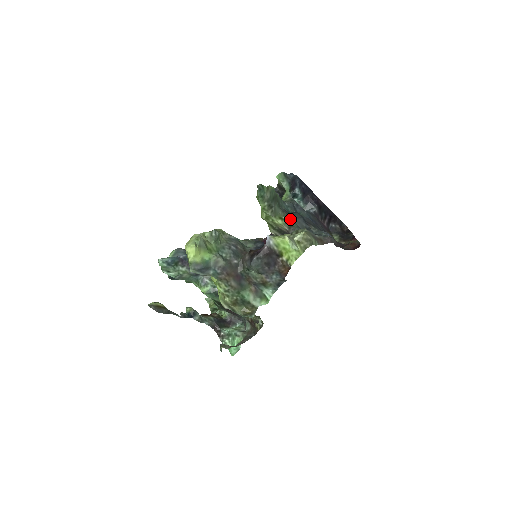
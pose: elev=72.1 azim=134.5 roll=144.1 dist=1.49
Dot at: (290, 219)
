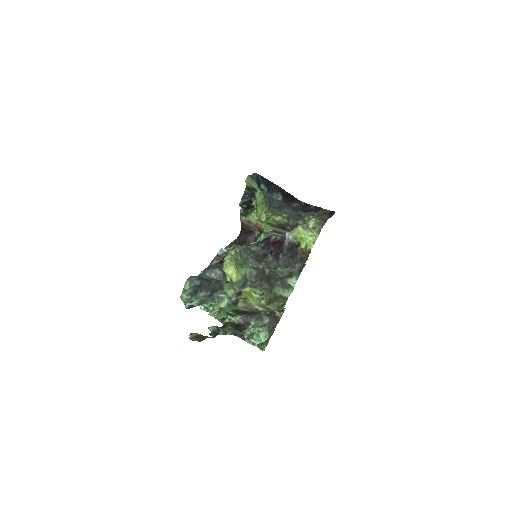
Dot at: (283, 212)
